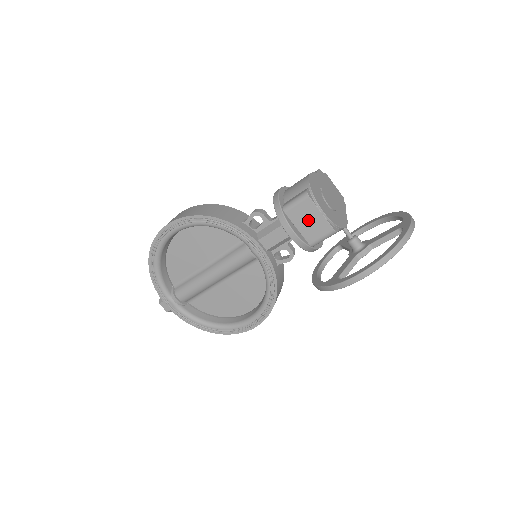
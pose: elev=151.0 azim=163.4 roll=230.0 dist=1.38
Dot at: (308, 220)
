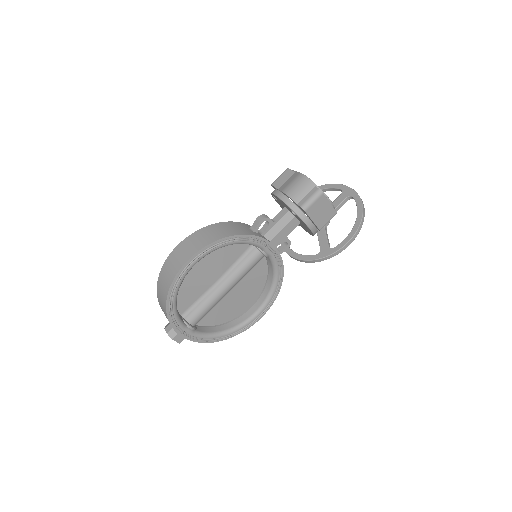
Dot at: (321, 211)
